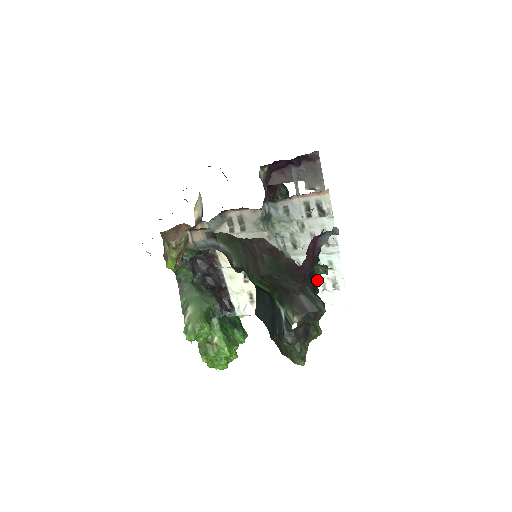
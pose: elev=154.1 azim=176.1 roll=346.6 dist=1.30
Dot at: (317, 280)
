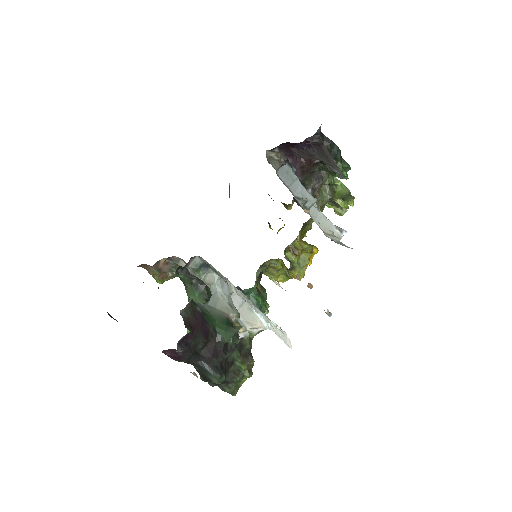
Dot at: occluded
